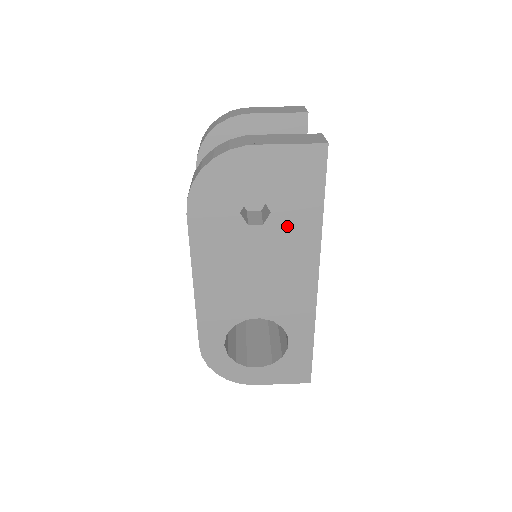
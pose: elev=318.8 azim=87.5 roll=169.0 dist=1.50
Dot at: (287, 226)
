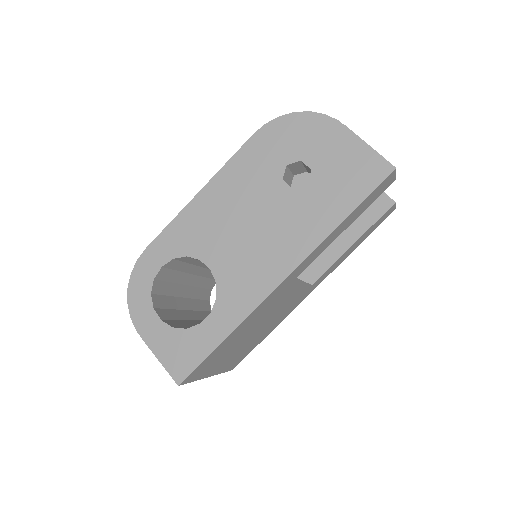
Dot at: (308, 207)
